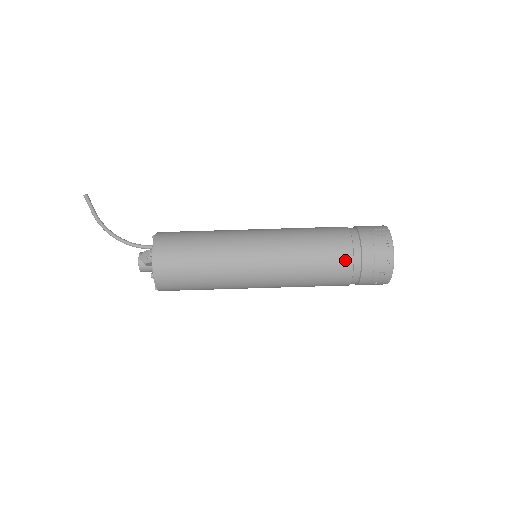
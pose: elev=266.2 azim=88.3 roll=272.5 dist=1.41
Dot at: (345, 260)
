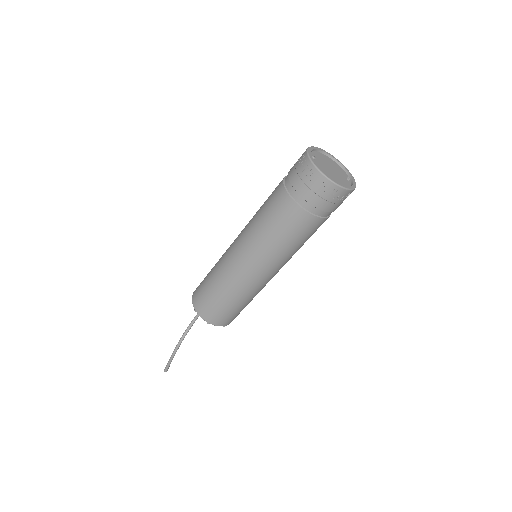
Dot at: occluded
